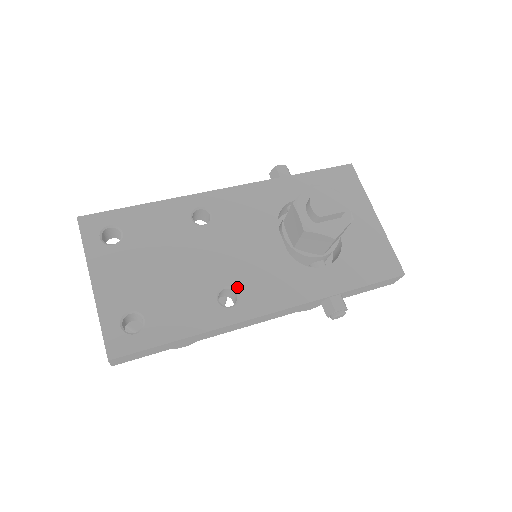
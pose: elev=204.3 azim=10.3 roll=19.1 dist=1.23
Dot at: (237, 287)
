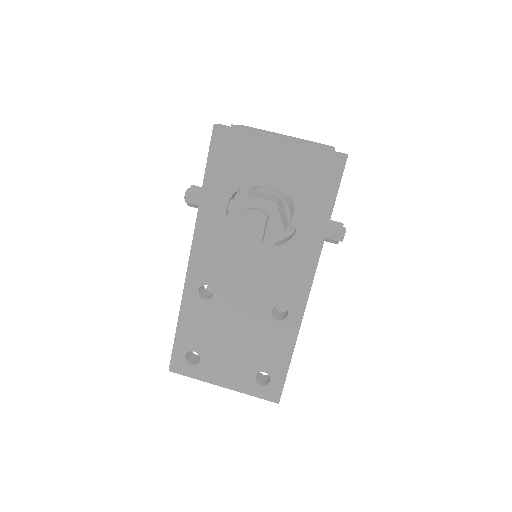
Dot at: (276, 303)
